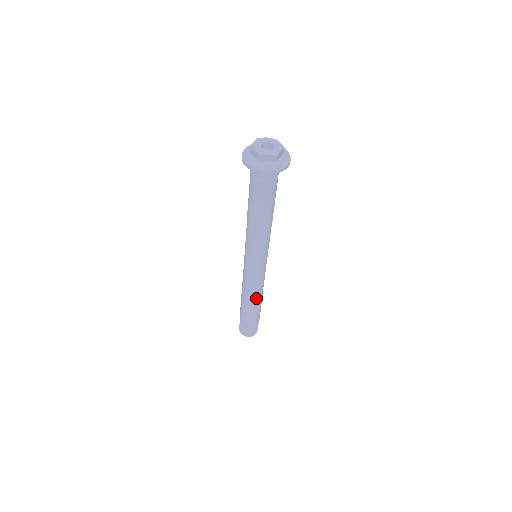
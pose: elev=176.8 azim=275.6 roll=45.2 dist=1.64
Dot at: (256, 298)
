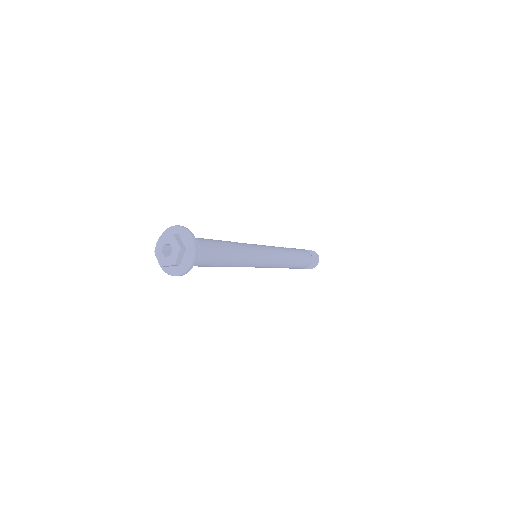
Dot at: (285, 267)
